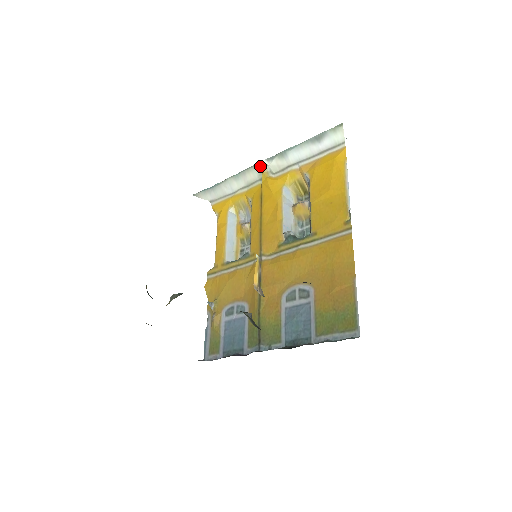
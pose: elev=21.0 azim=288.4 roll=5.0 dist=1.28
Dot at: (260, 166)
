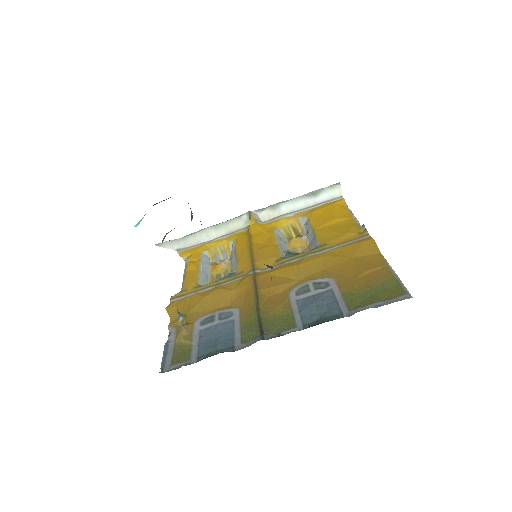
Dot at: (248, 215)
